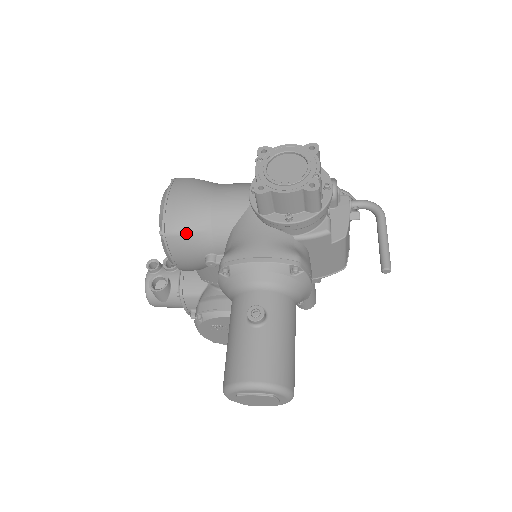
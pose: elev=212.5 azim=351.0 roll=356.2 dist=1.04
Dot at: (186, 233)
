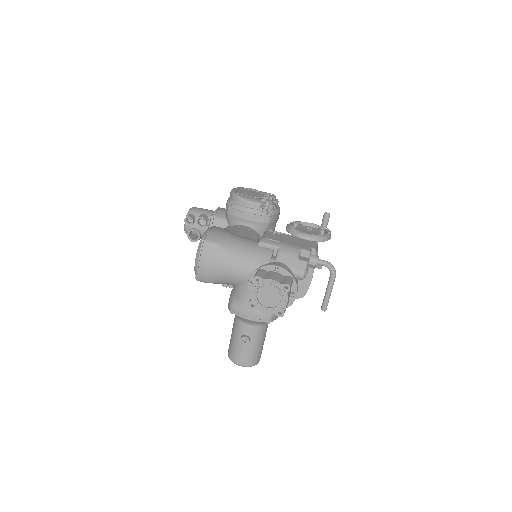
Dot at: occluded
